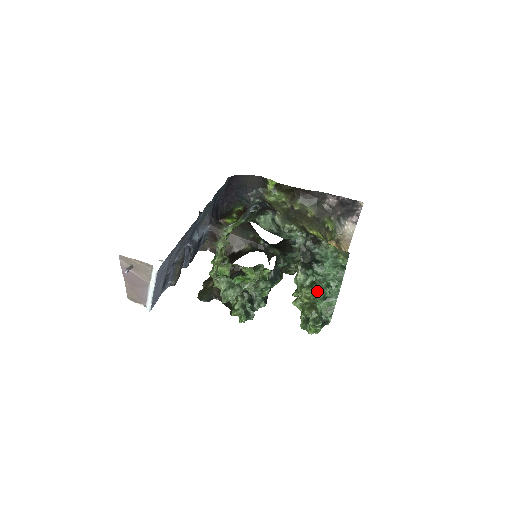
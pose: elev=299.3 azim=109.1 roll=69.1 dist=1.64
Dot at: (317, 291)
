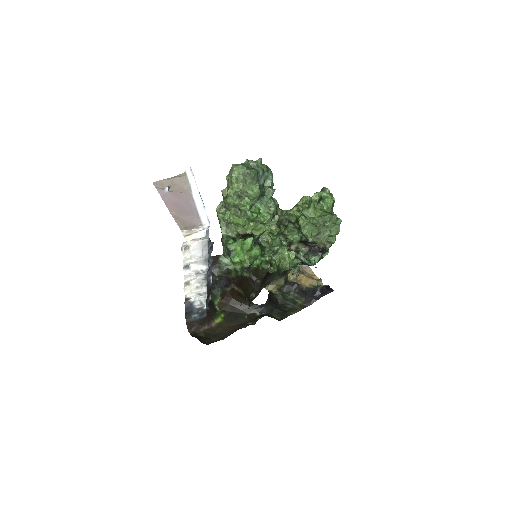
Dot at: (304, 196)
